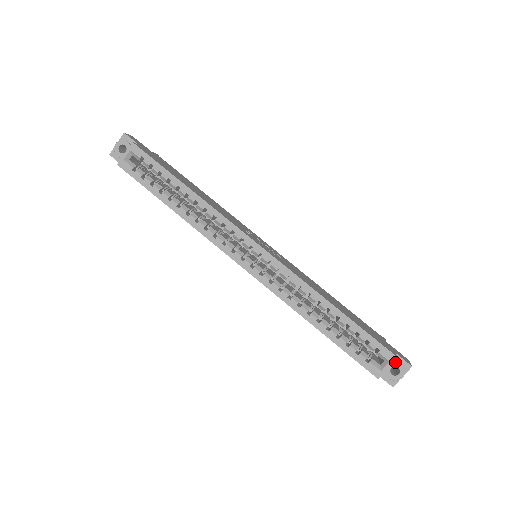
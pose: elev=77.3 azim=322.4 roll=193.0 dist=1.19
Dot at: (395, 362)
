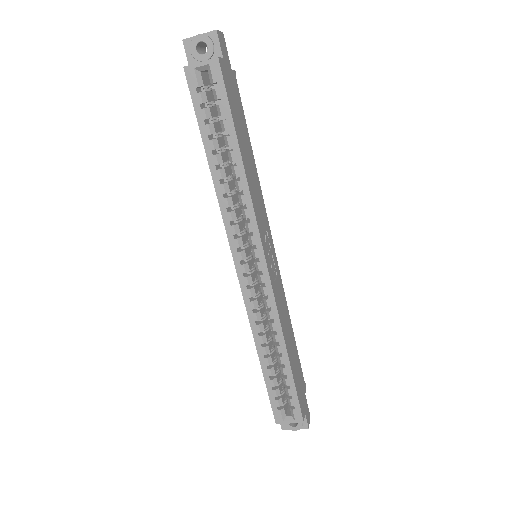
Dot at: occluded
